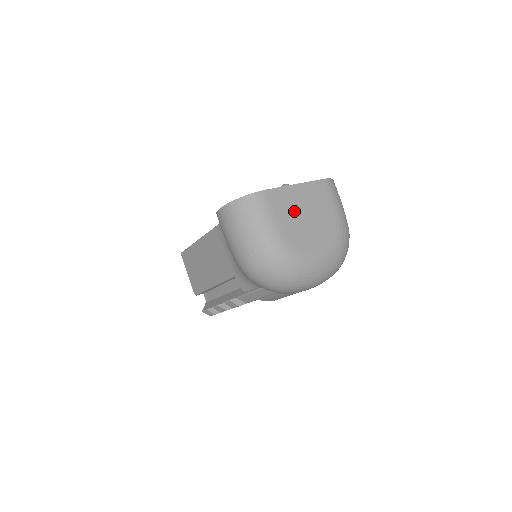
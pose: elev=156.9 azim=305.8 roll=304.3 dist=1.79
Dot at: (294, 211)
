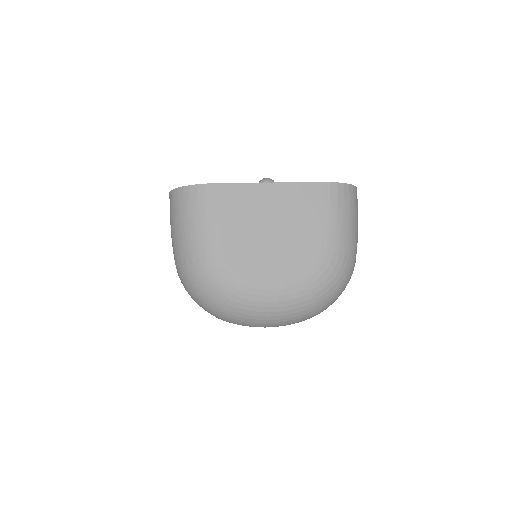
Dot at: (251, 221)
